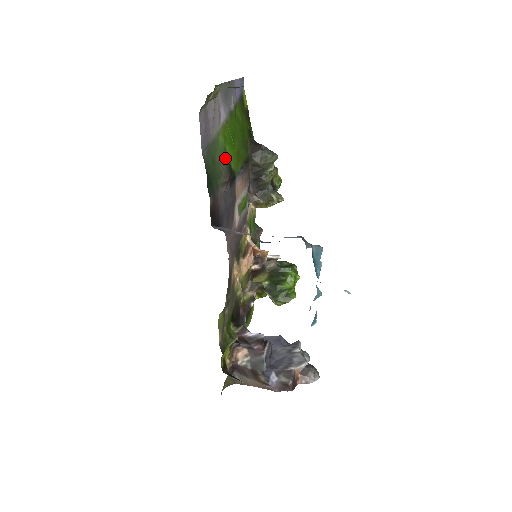
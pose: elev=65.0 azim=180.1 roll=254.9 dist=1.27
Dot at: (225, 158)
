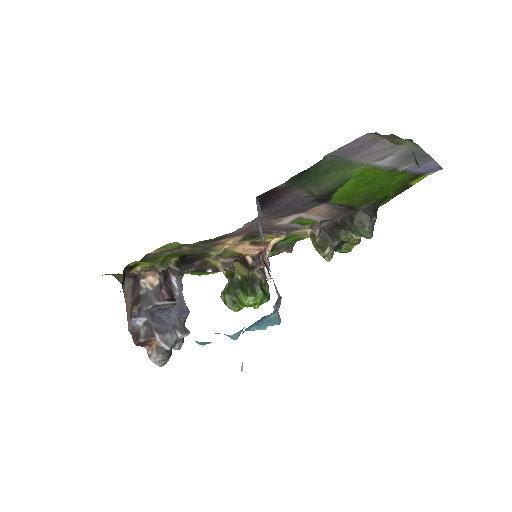
Dot at: (340, 183)
